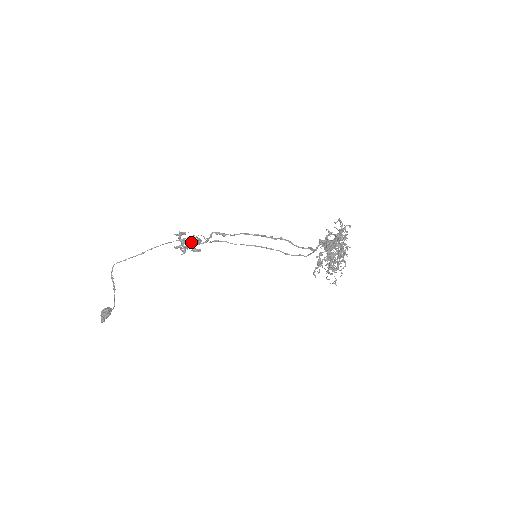
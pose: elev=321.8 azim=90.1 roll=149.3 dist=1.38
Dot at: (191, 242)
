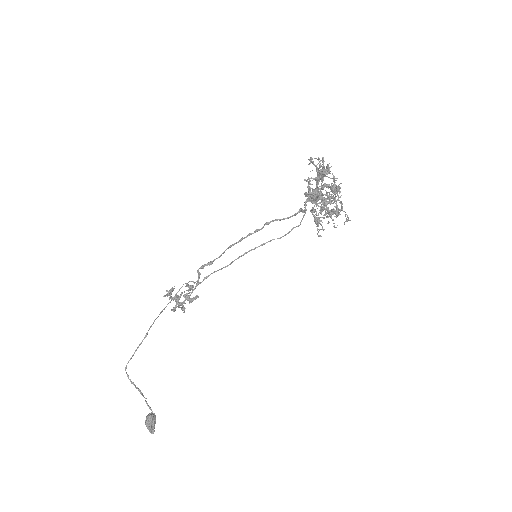
Dot at: (184, 295)
